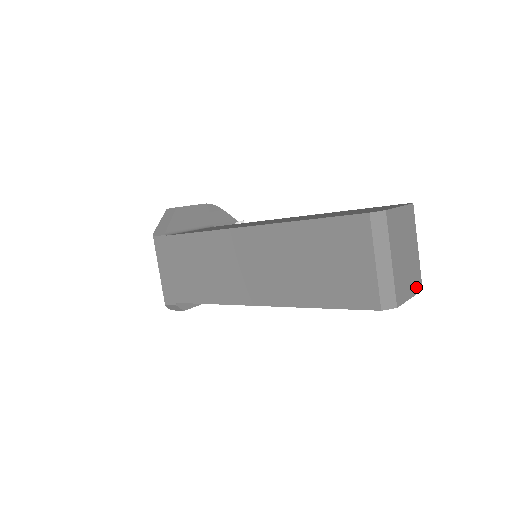
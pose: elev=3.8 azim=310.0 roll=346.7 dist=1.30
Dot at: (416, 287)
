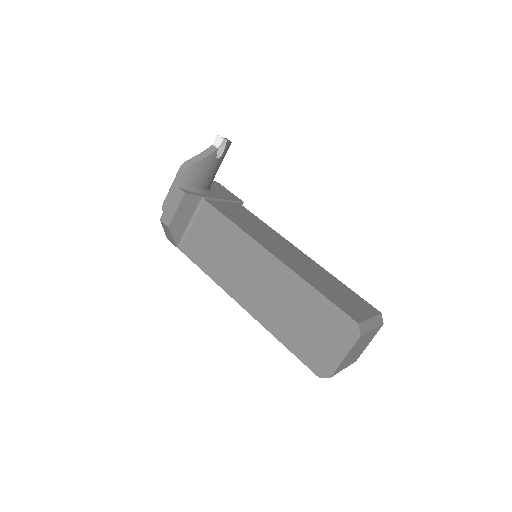
Dot at: (375, 334)
